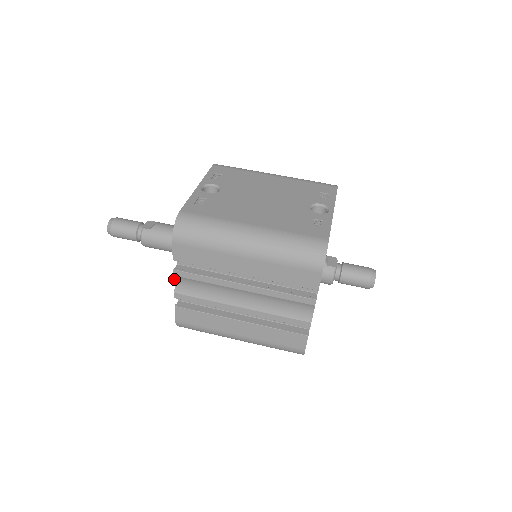
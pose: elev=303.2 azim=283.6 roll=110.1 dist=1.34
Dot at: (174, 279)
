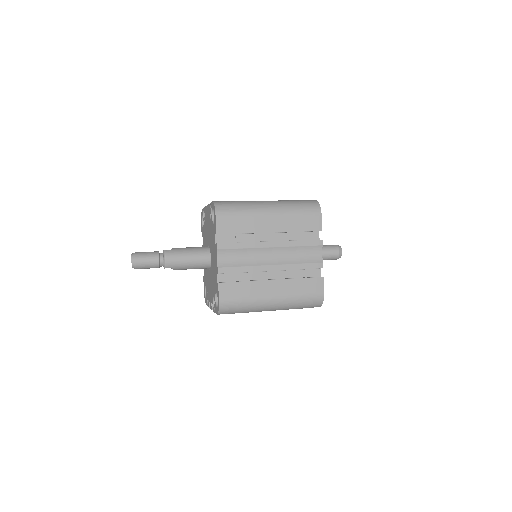
Dot at: (216, 255)
